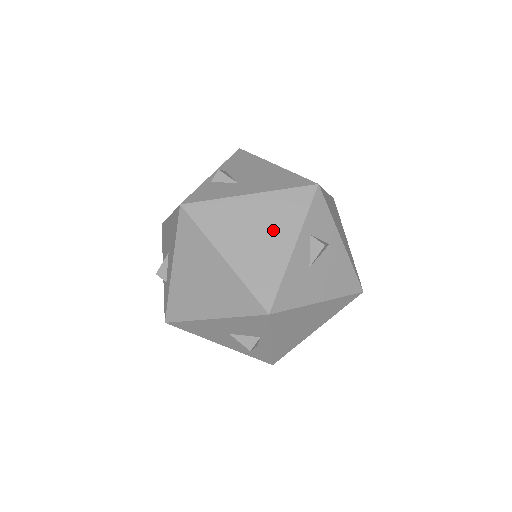
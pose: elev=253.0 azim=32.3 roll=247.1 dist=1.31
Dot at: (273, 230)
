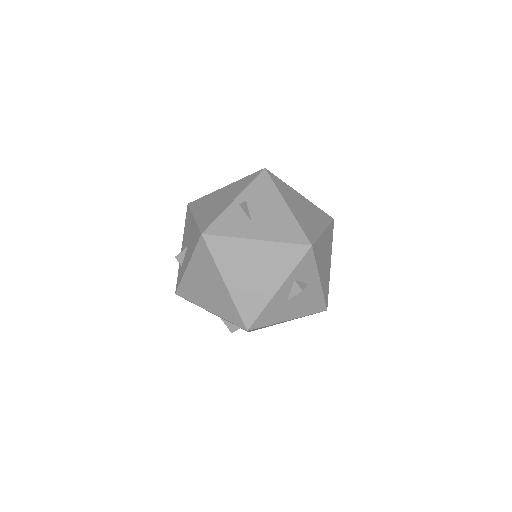
Dot at: (267, 272)
